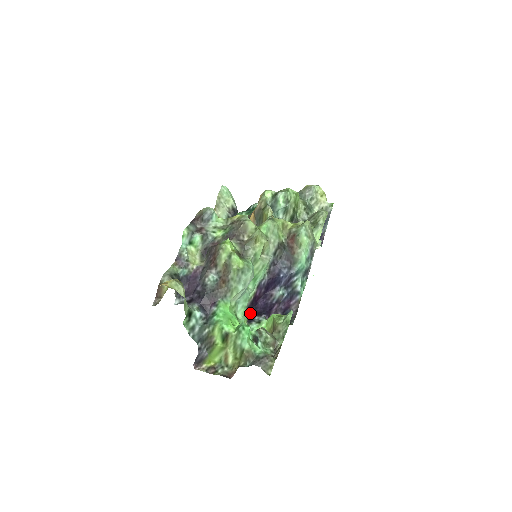
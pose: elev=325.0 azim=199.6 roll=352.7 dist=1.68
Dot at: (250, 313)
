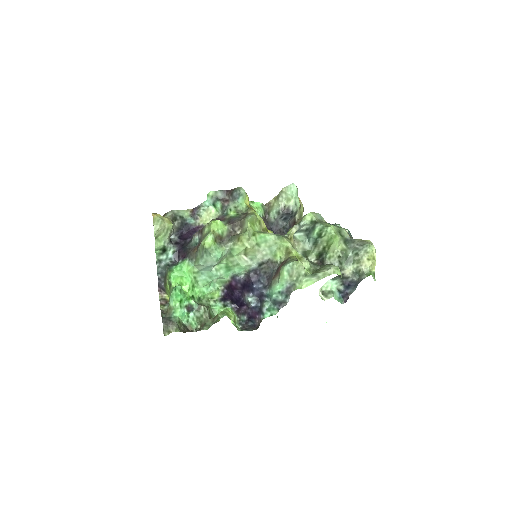
Dot at: (228, 294)
